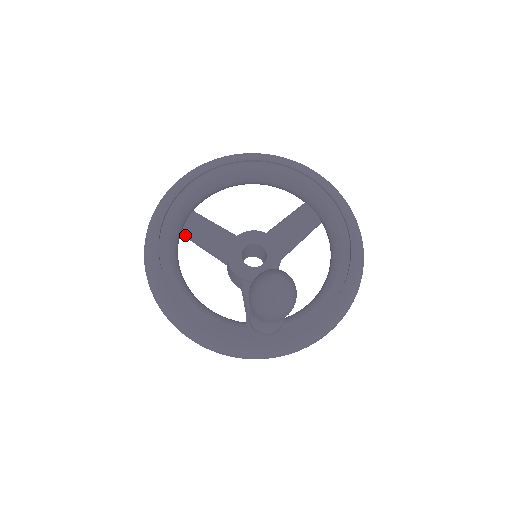
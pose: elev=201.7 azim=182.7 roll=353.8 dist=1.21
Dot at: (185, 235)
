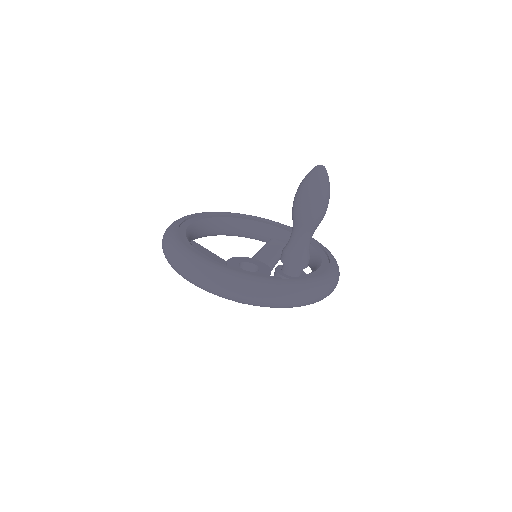
Dot at: occluded
